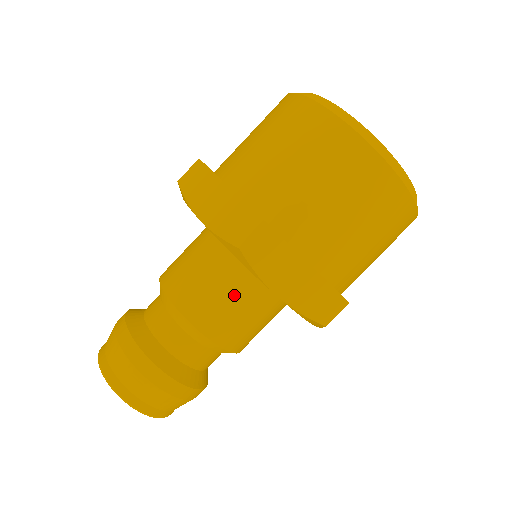
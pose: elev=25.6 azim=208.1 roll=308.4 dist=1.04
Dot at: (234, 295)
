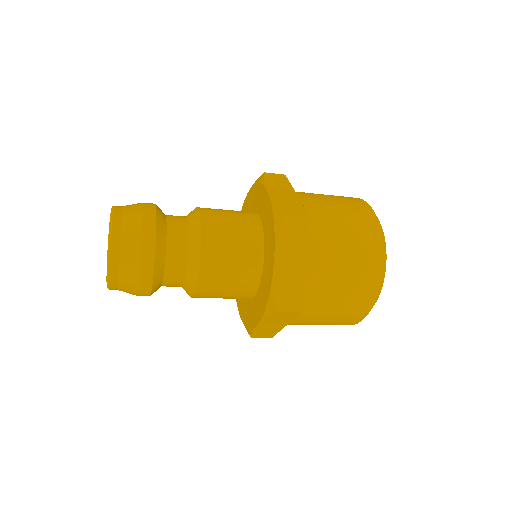
Dot at: (240, 248)
